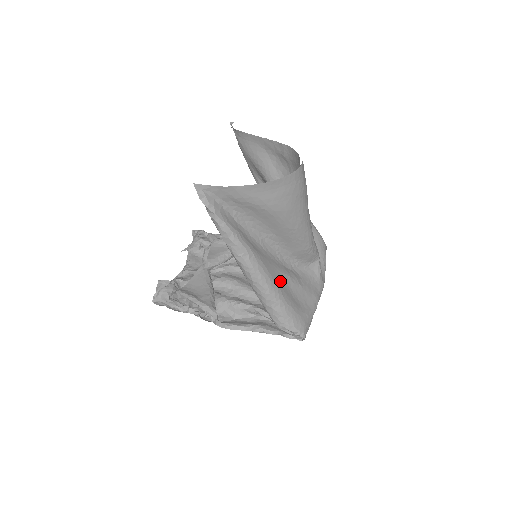
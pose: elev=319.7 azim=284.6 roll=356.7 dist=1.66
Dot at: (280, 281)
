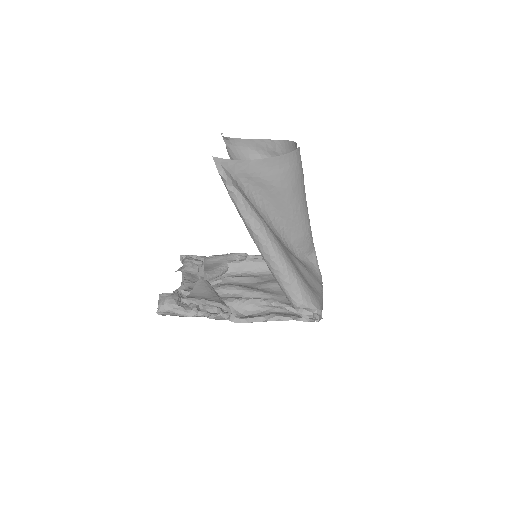
Dot at: (292, 260)
